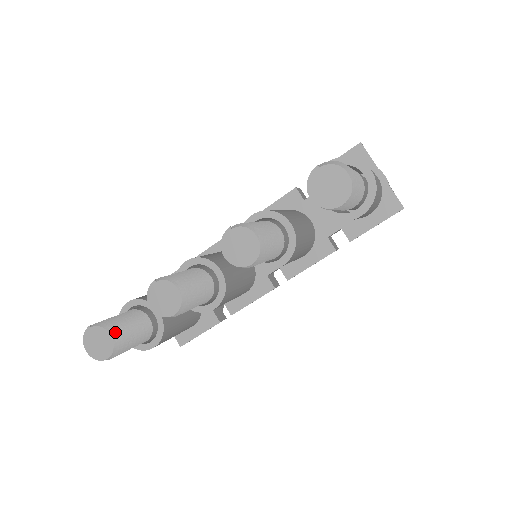
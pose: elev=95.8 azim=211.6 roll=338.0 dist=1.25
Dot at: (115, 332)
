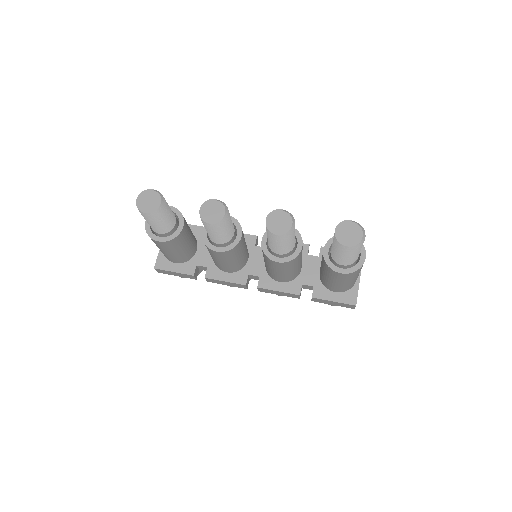
Dot at: (163, 205)
